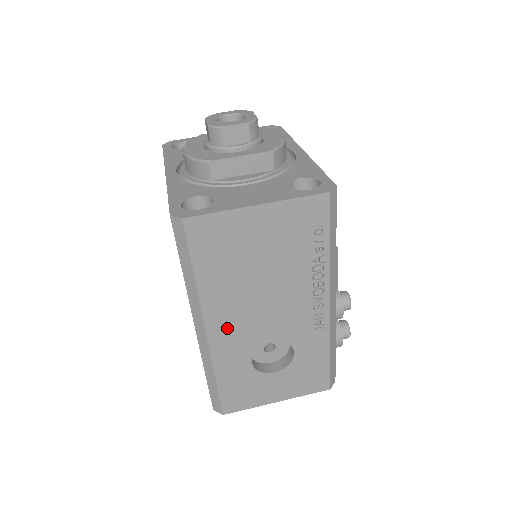
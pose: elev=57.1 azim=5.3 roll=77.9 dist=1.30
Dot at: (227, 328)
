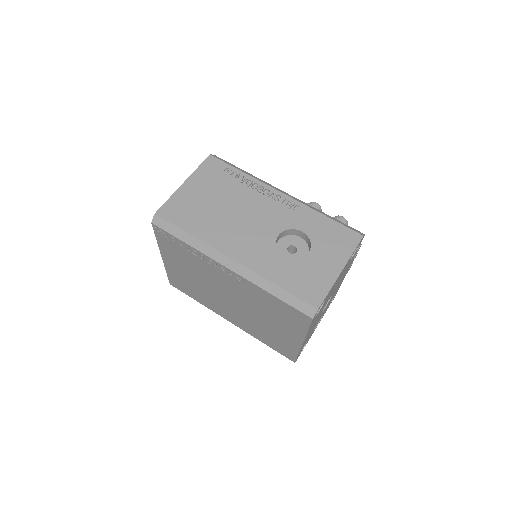
Dot at: (242, 248)
